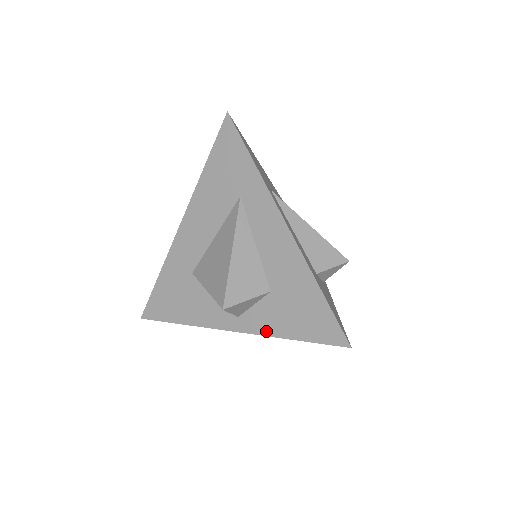
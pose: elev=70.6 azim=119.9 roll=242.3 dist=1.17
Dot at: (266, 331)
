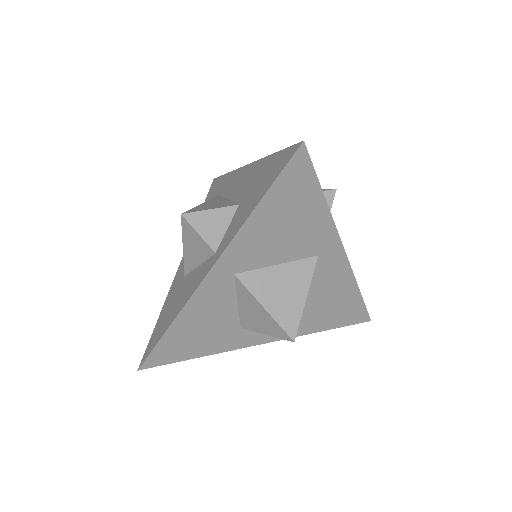
Dot at: (237, 229)
